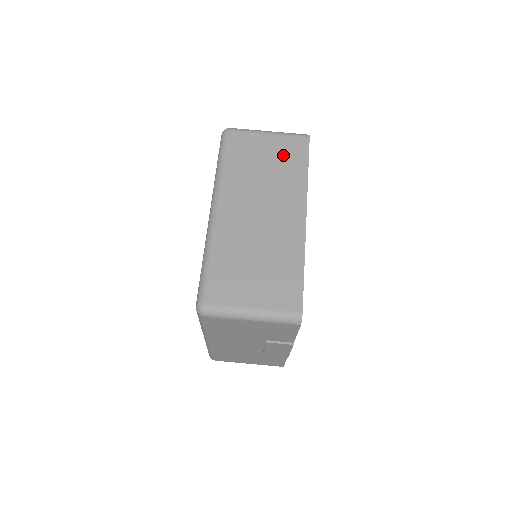
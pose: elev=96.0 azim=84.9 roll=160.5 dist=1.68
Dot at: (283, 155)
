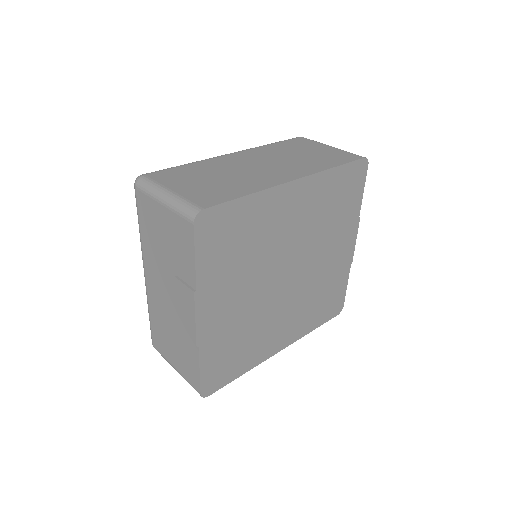
Dot at: (326, 155)
